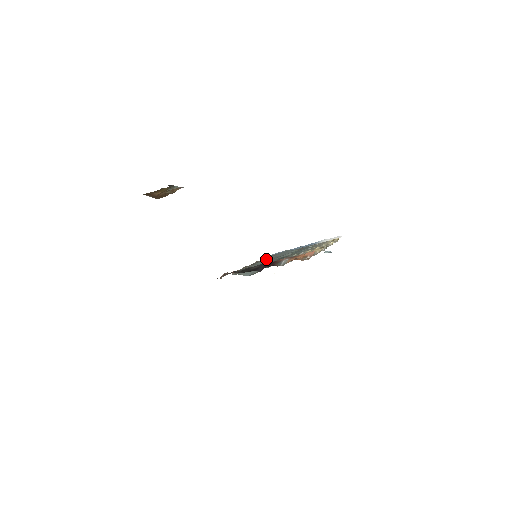
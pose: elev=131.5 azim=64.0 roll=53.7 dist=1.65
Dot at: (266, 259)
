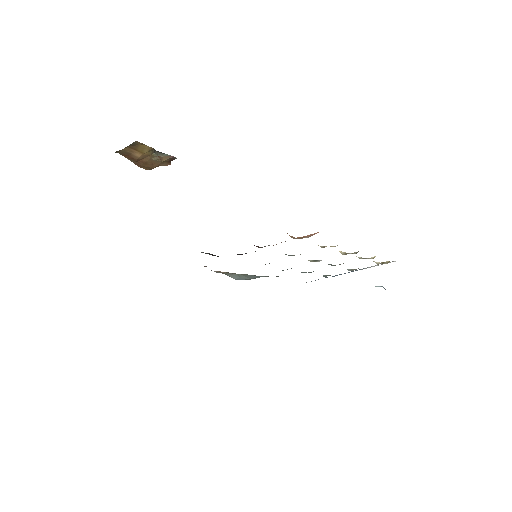
Dot at: occluded
